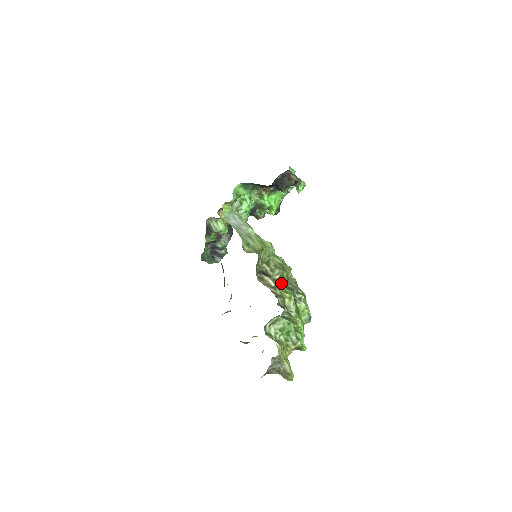
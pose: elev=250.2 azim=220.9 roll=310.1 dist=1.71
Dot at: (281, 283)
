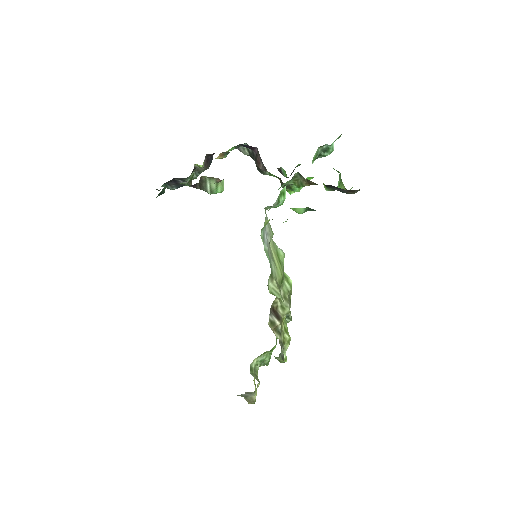
Dot at: (283, 318)
